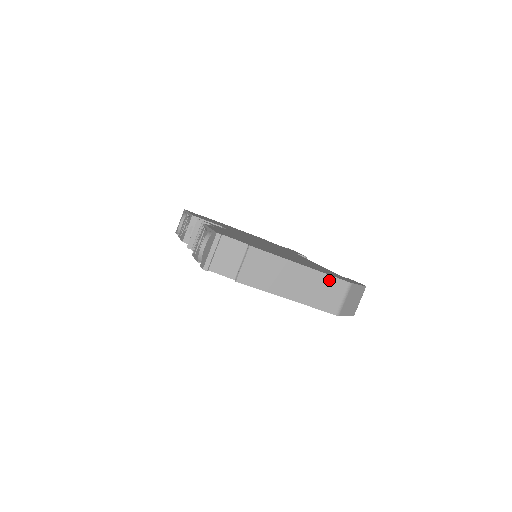
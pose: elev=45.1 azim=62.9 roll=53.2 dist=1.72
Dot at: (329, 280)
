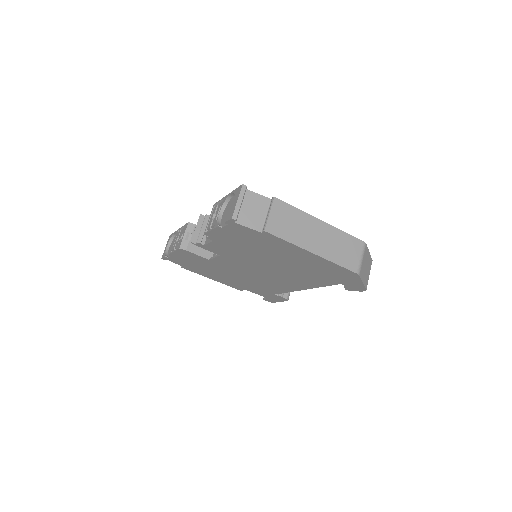
Dot at: (346, 238)
